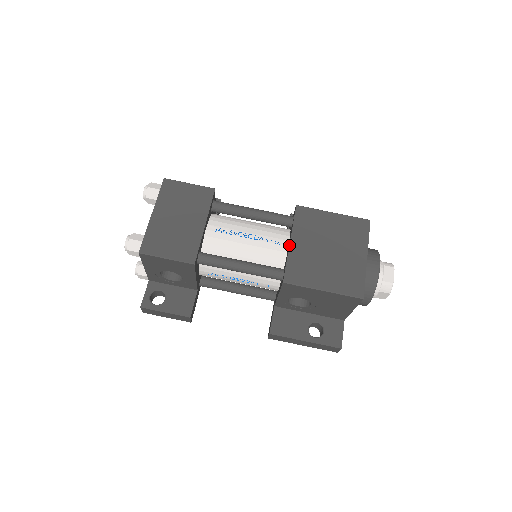
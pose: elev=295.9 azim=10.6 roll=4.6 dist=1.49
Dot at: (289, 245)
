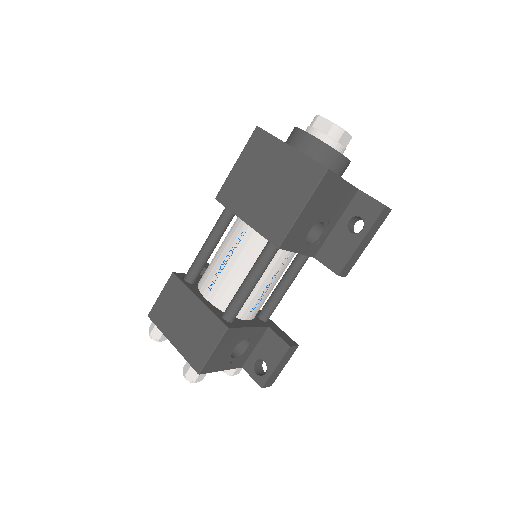
Dot at: occluded
